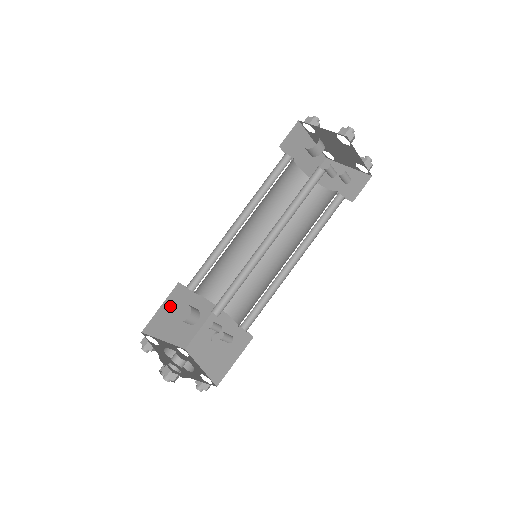
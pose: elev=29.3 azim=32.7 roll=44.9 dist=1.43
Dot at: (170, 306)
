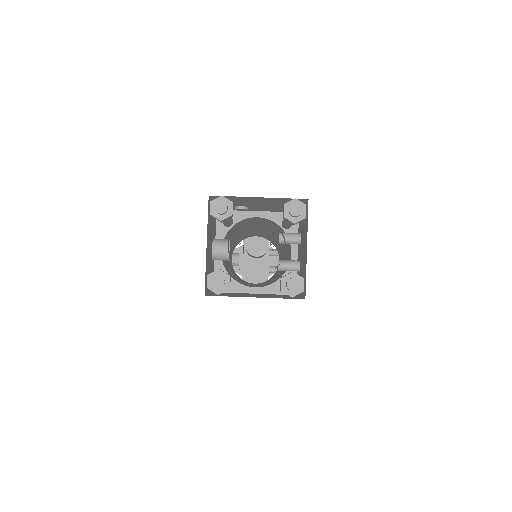
Dot at: occluded
